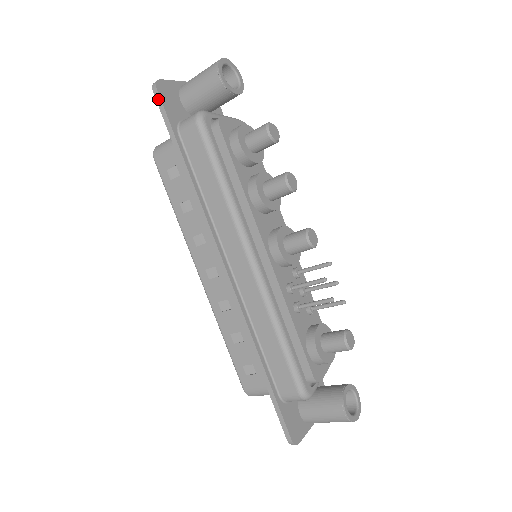
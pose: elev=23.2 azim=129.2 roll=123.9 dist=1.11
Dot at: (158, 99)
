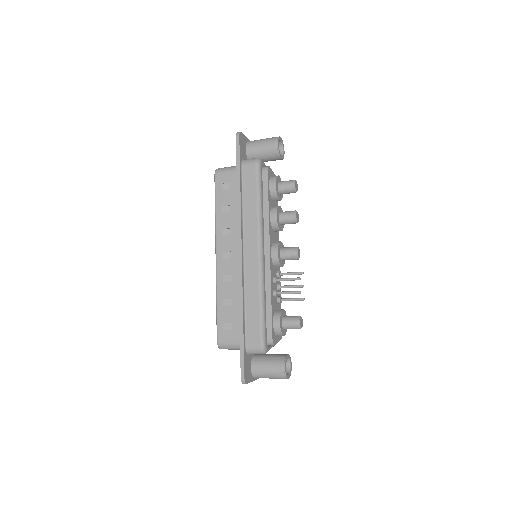
Dot at: (238, 142)
